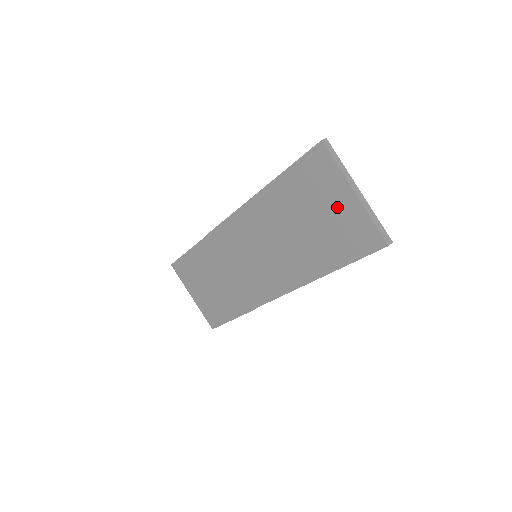
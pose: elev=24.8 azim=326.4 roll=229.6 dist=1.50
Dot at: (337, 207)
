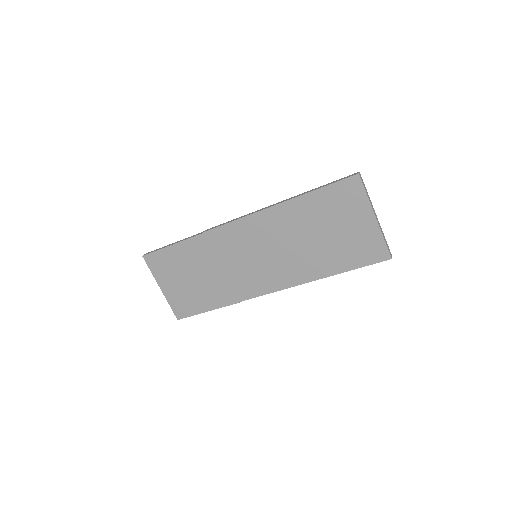
Dot at: (356, 225)
